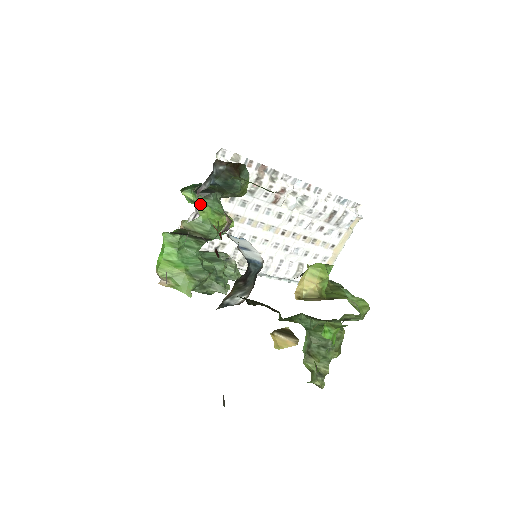
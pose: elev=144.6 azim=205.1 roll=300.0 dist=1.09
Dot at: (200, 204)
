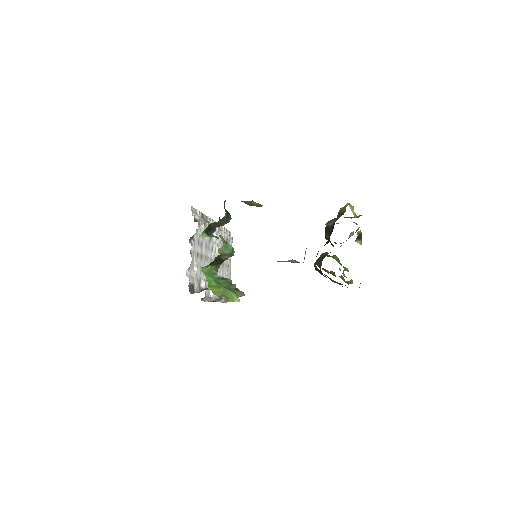
Dot at: (219, 235)
